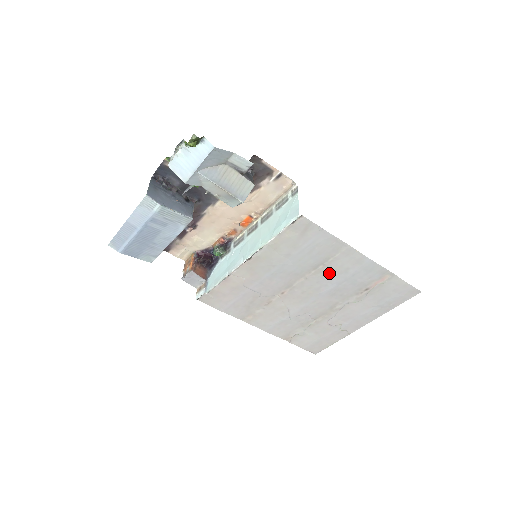
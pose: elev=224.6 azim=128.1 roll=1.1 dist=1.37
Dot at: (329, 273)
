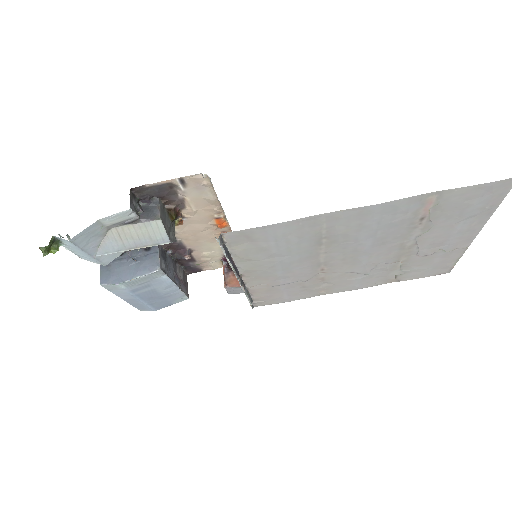
Dot at: (344, 238)
